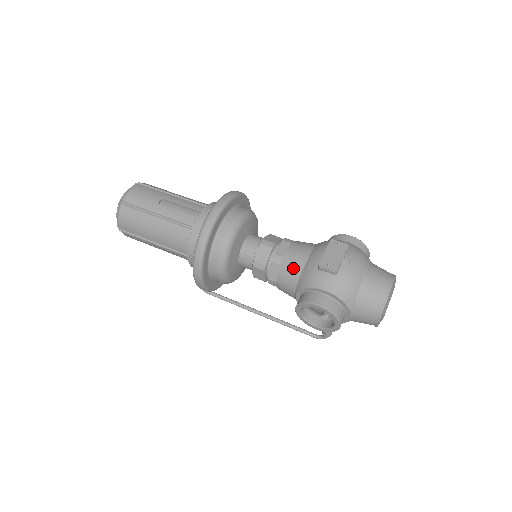
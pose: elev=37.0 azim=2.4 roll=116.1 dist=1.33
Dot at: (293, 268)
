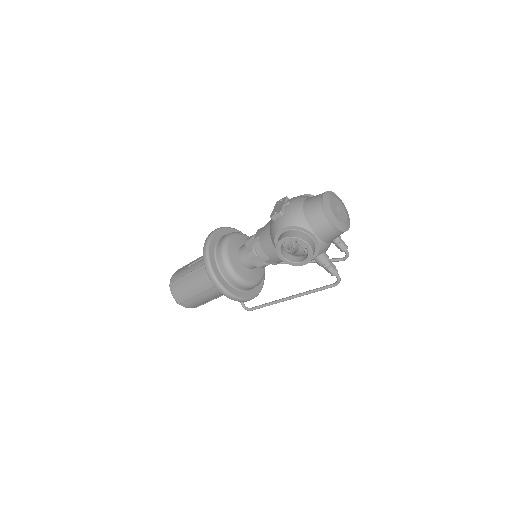
Dot at: (265, 236)
